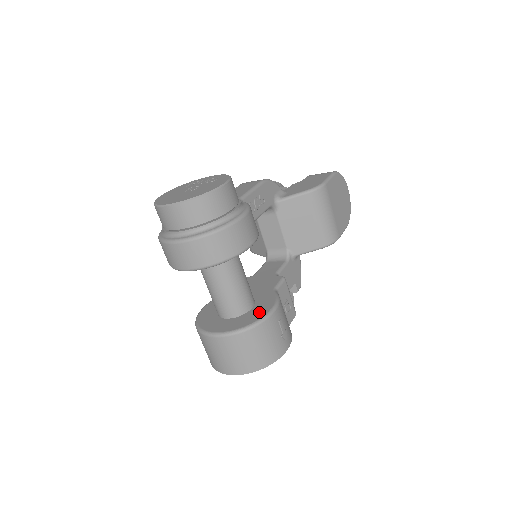
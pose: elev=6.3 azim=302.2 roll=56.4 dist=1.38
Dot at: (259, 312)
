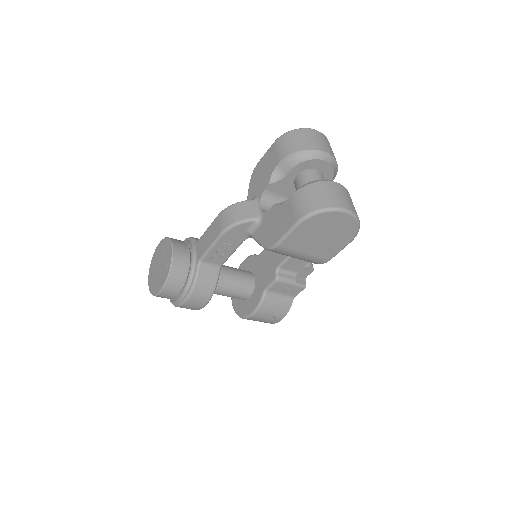
Dot at: (247, 309)
